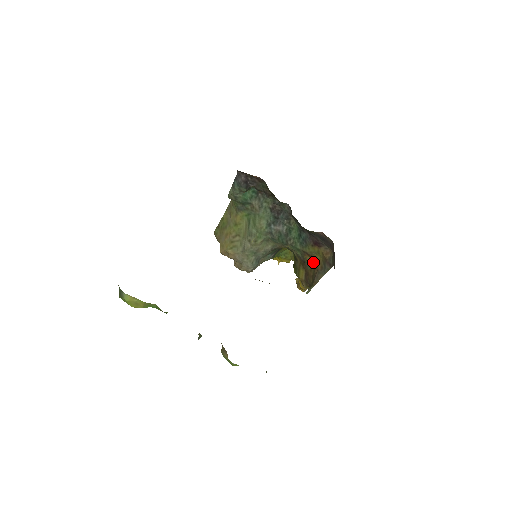
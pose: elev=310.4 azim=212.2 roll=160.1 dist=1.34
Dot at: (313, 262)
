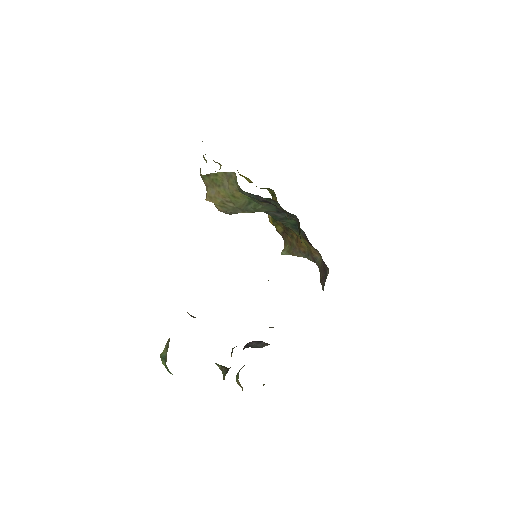
Dot at: (297, 239)
